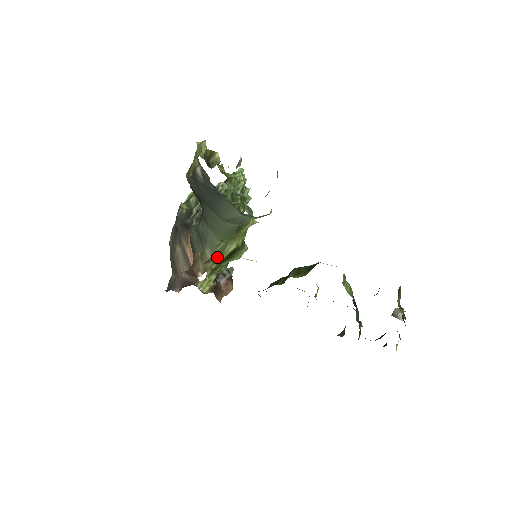
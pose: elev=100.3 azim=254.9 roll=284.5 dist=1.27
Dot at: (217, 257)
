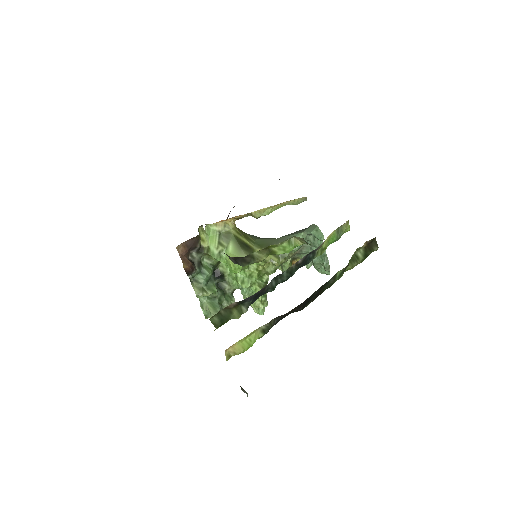
Dot at: (243, 235)
